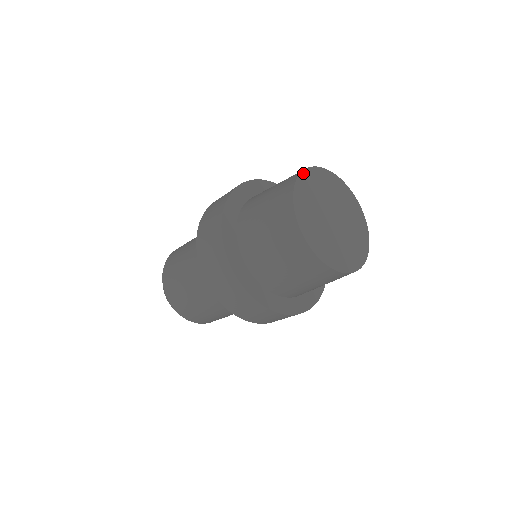
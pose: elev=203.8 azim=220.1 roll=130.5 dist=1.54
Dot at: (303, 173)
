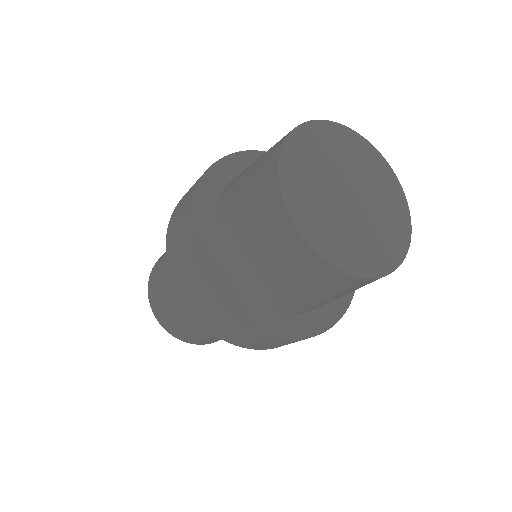
Dot at: (281, 177)
